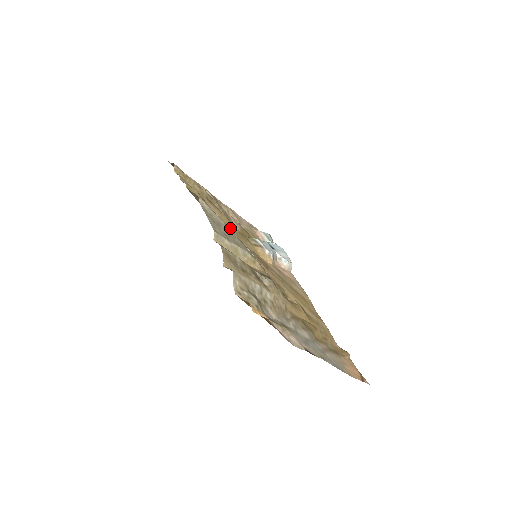
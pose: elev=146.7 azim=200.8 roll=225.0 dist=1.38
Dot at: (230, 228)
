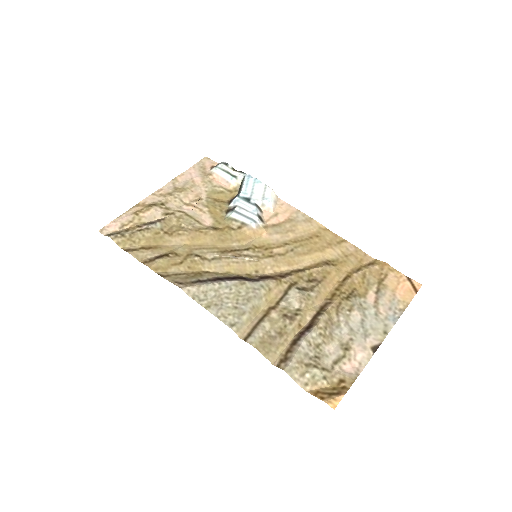
Dot at: (210, 243)
